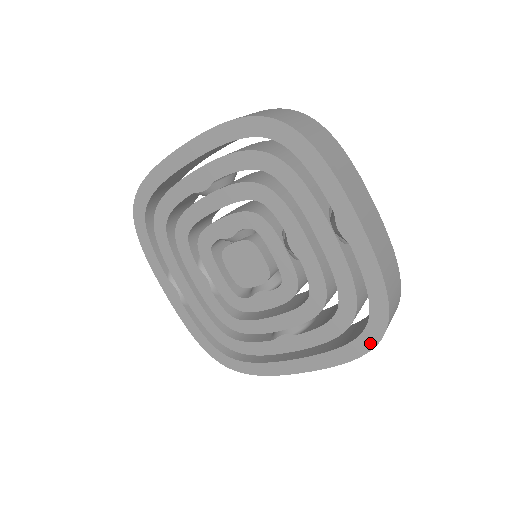
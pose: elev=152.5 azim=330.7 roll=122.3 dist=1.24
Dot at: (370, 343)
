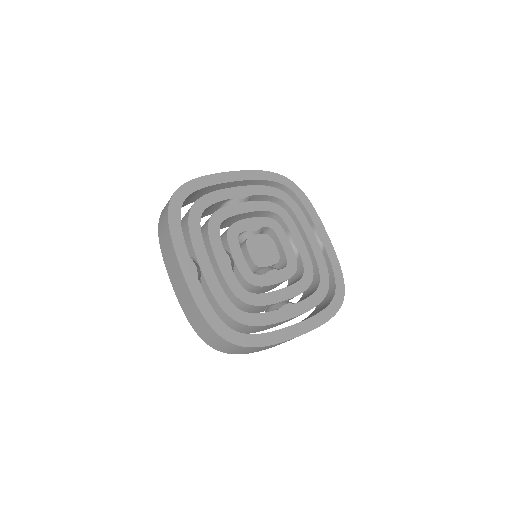
Dot at: (338, 306)
